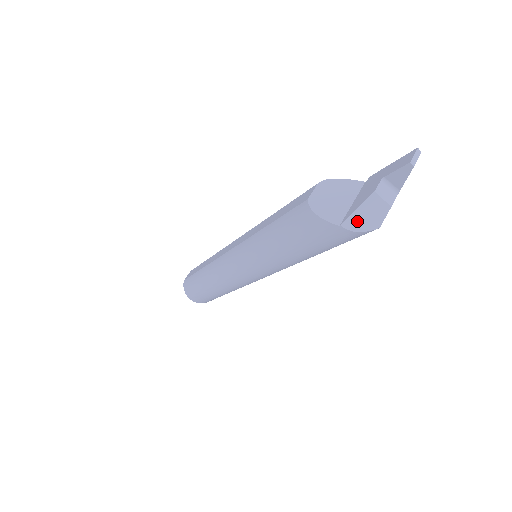
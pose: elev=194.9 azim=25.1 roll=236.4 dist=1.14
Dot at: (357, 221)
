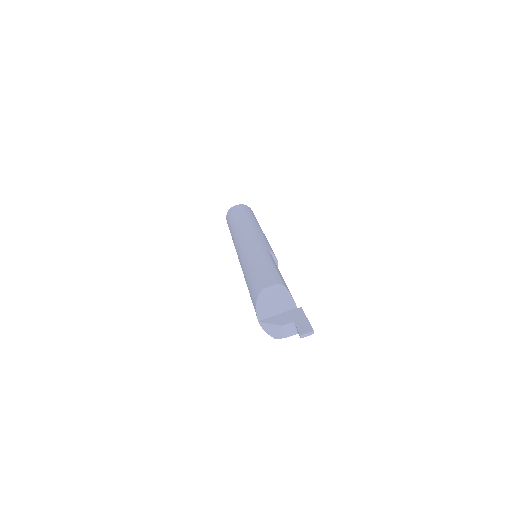
Dot at: (267, 327)
